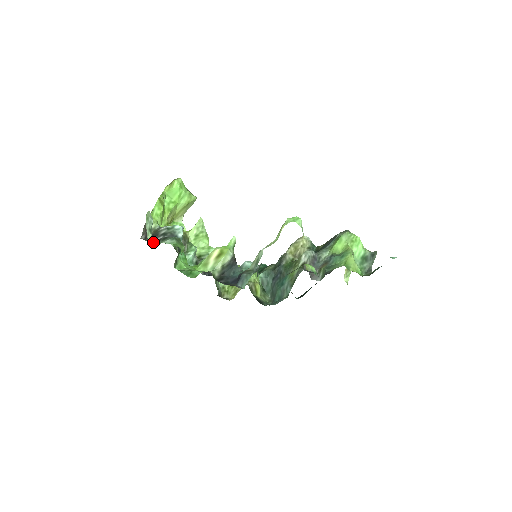
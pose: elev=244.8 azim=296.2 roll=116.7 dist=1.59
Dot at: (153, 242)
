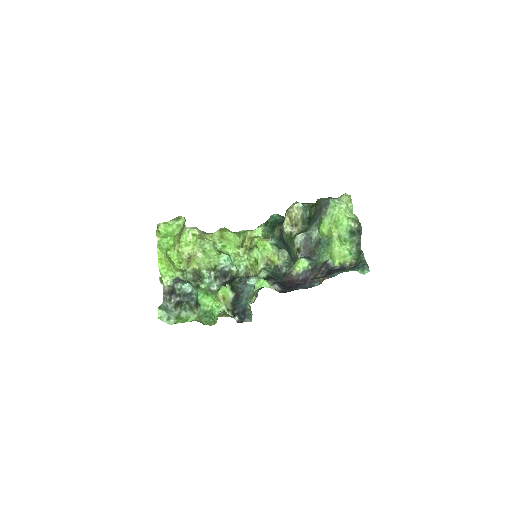
Dot at: (176, 303)
